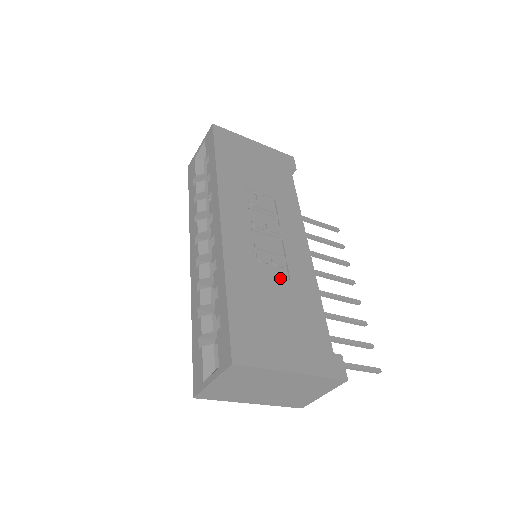
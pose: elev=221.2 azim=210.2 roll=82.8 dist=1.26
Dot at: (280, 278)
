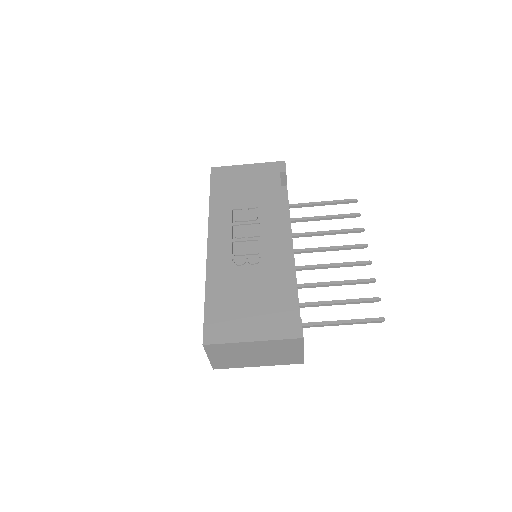
Dot at: (252, 273)
